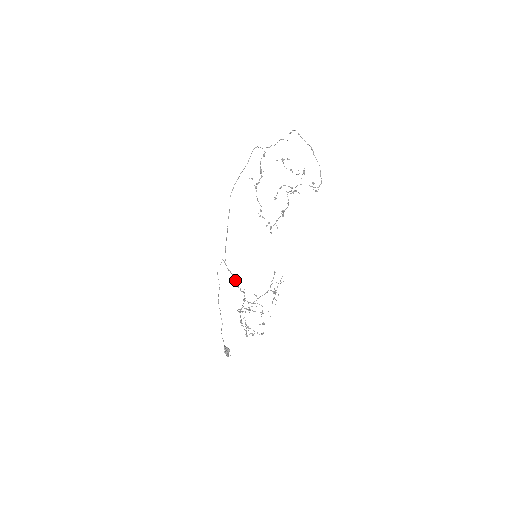
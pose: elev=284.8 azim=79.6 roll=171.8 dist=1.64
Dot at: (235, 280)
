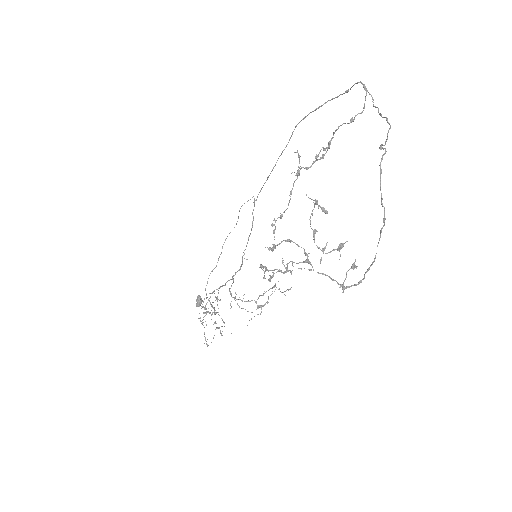
Dot at: (248, 237)
